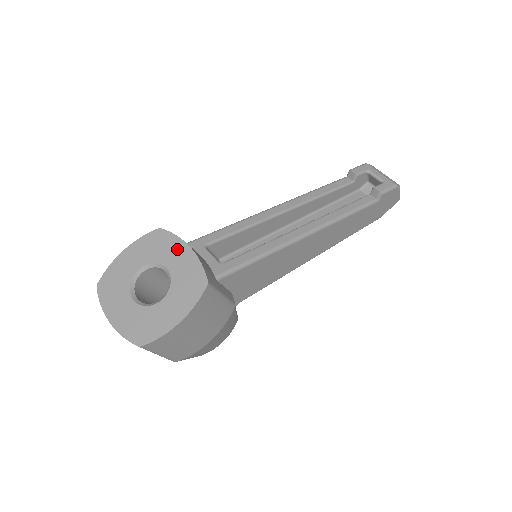
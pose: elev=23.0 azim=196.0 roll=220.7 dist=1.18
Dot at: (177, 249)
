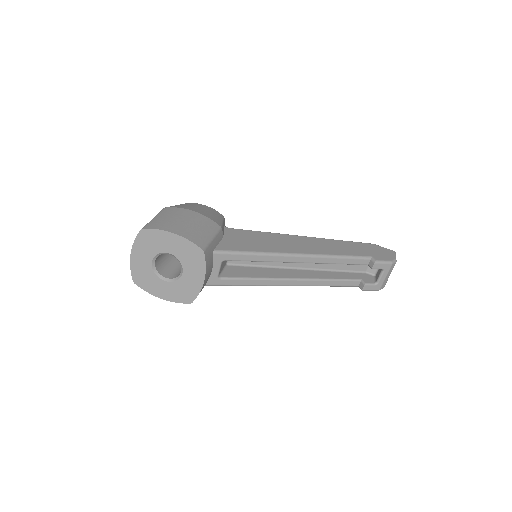
Dot at: (198, 273)
